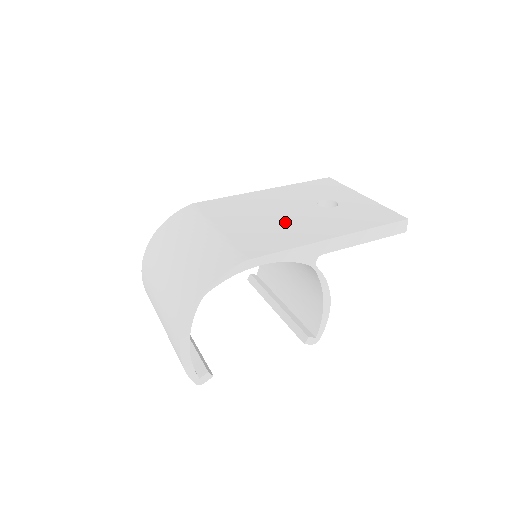
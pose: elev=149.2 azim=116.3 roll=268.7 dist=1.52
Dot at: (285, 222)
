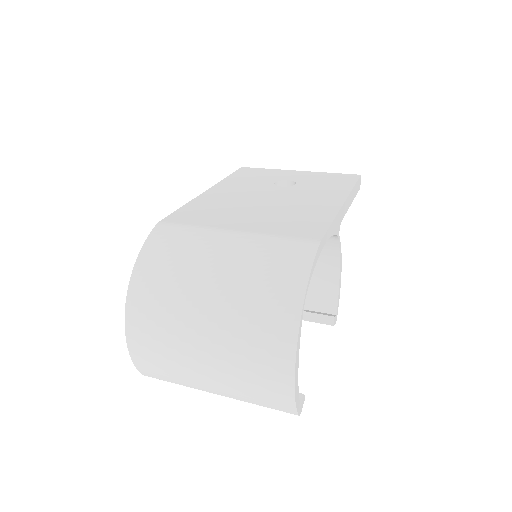
Dot at: (284, 205)
